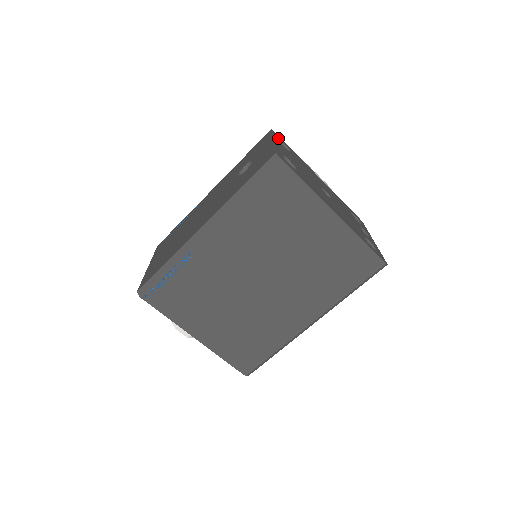
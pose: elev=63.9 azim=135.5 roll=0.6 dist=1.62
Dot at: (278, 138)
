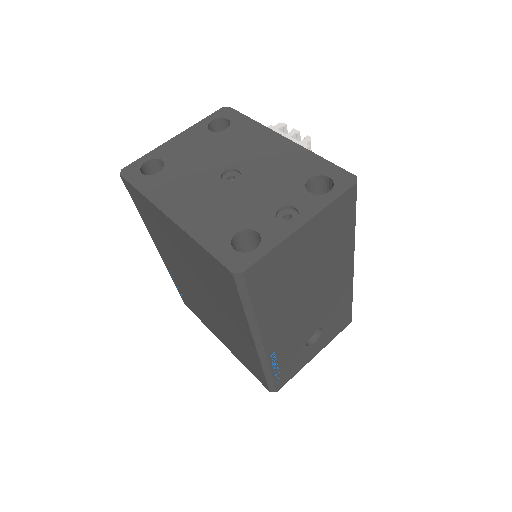
Dot at: (218, 118)
